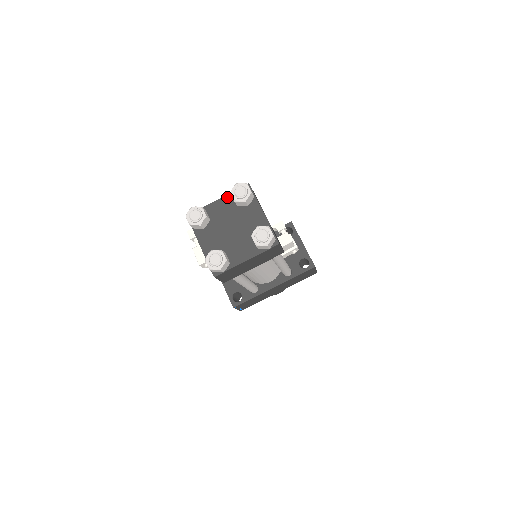
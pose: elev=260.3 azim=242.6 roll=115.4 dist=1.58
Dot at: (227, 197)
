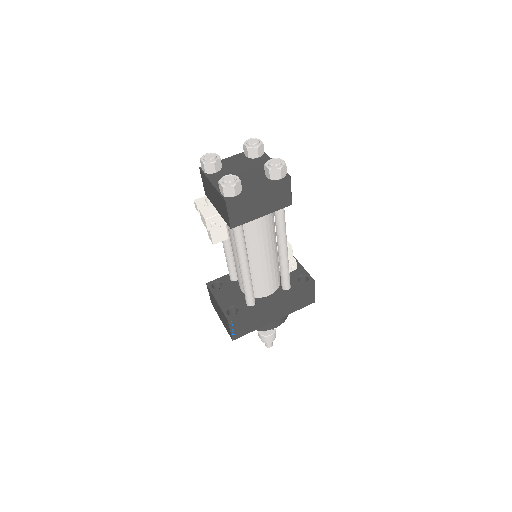
Dot at: (238, 155)
